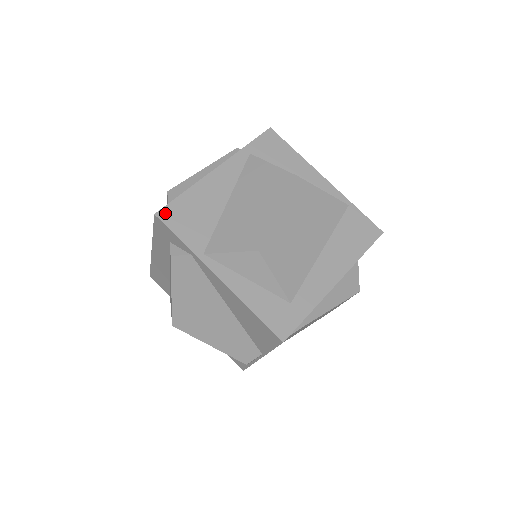
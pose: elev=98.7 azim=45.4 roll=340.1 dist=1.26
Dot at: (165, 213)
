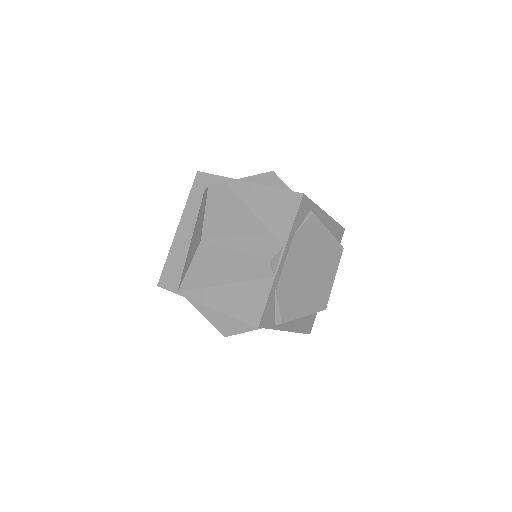
Dot at: occluded
